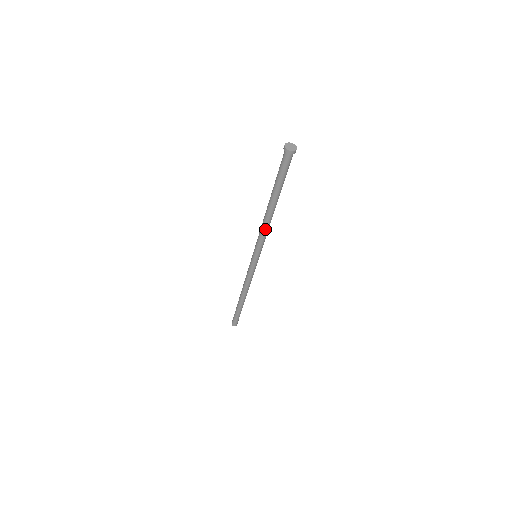
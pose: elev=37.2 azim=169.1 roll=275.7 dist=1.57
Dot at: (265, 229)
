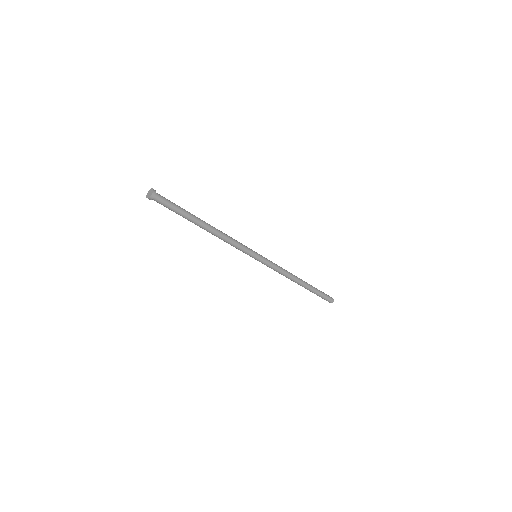
Dot at: (224, 241)
